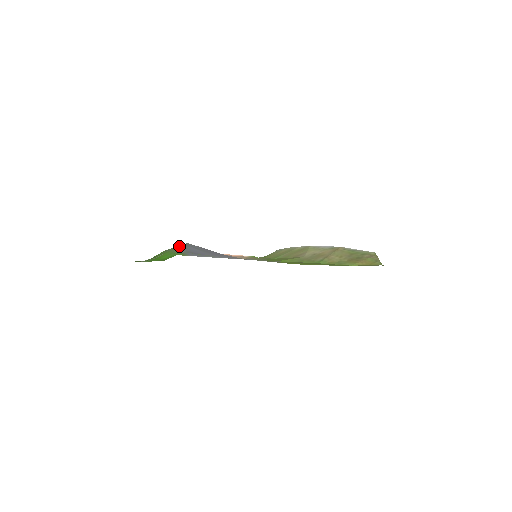
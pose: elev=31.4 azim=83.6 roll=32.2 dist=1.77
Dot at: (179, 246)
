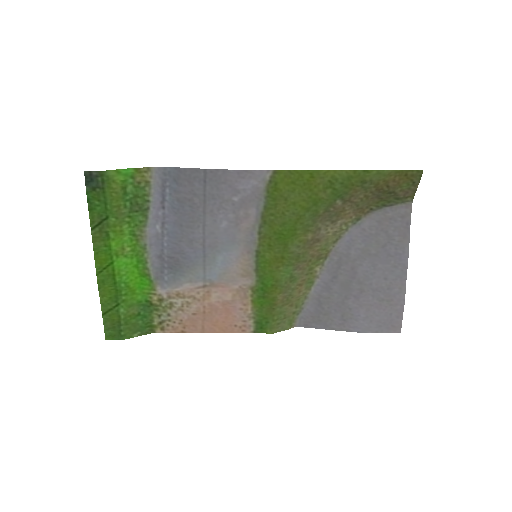
Dot at: (148, 203)
